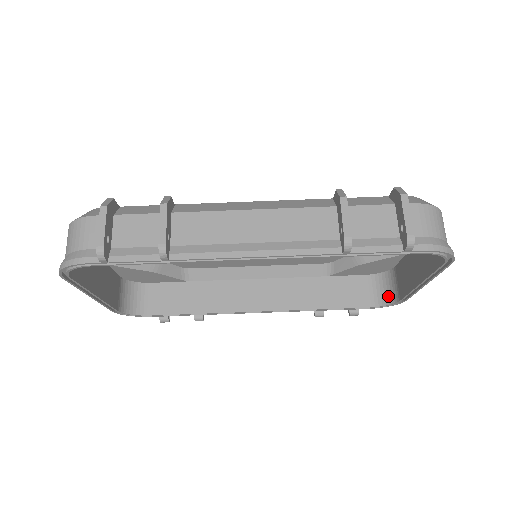
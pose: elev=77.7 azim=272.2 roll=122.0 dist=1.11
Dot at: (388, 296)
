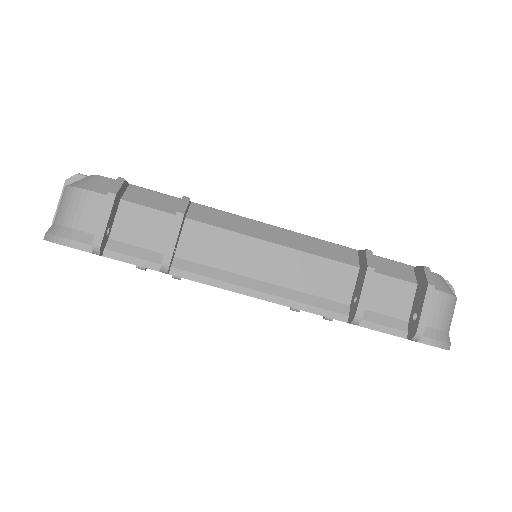
Dot at: occluded
